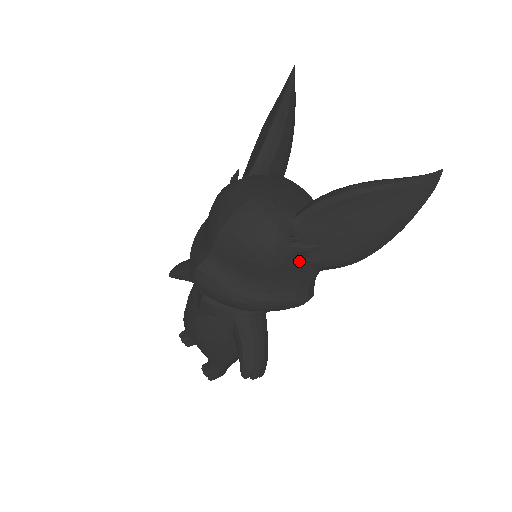
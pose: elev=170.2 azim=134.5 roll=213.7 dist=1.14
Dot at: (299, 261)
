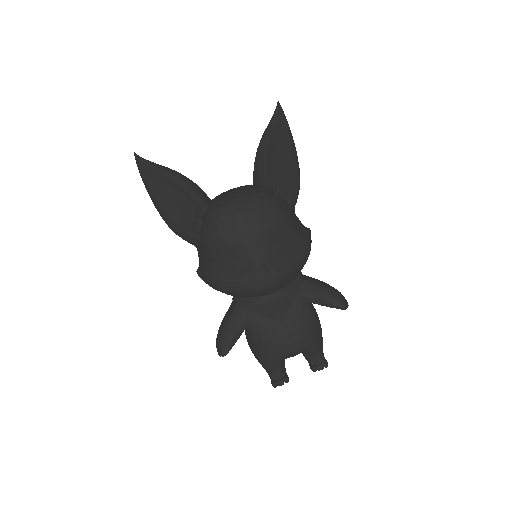
Dot at: (290, 205)
